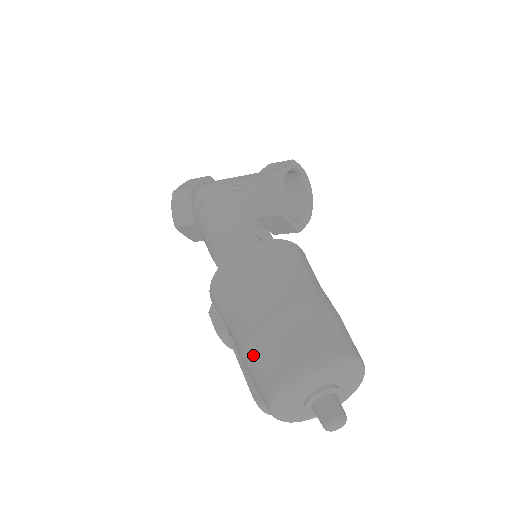
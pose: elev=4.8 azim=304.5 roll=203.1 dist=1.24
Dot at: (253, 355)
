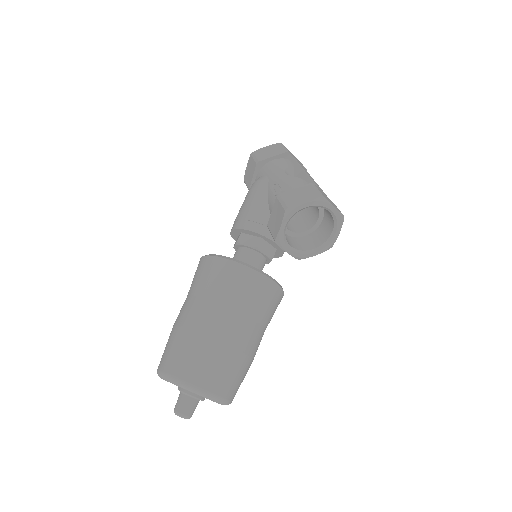
Dot at: (169, 336)
